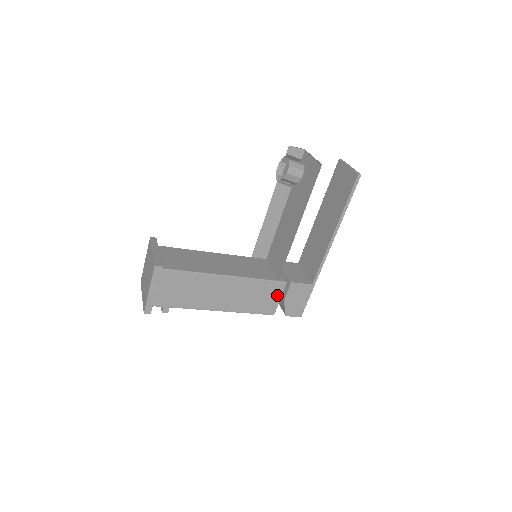
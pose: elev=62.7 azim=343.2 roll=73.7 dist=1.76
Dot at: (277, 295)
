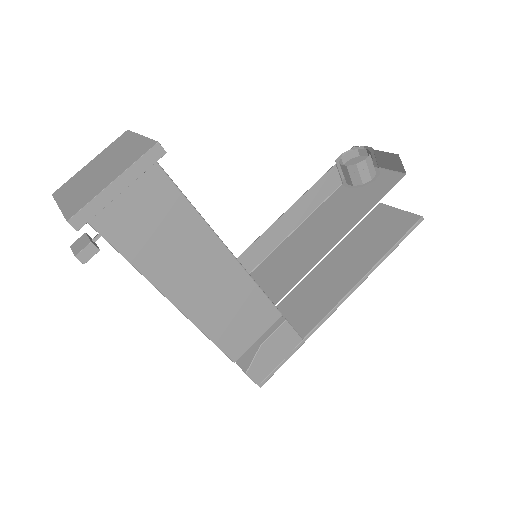
Dot at: (259, 329)
